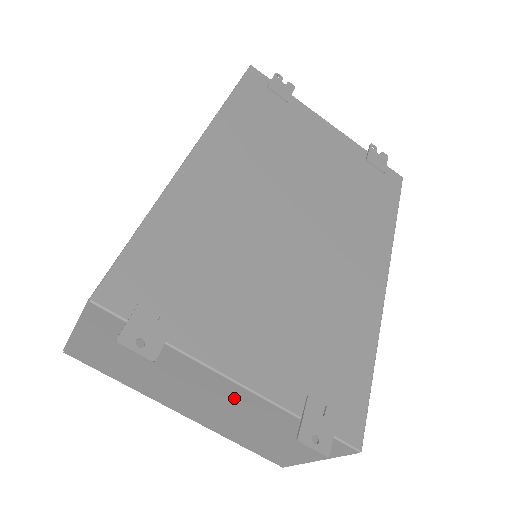
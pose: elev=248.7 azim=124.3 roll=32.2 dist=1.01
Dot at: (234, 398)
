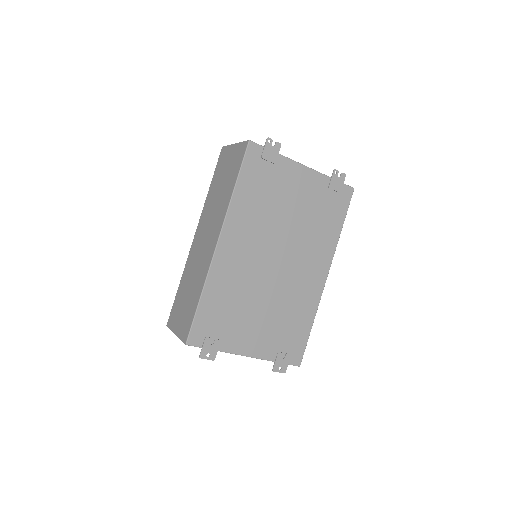
Dot at: occluded
